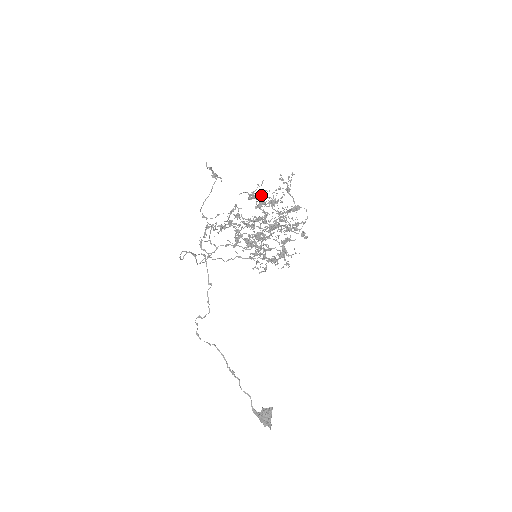
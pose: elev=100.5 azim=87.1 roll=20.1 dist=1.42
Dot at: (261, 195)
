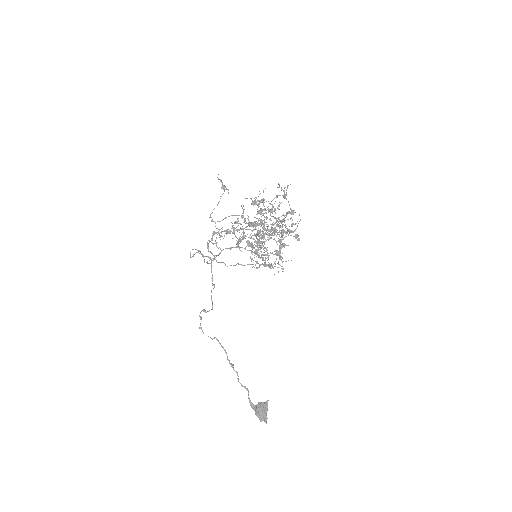
Dot at: (262, 202)
